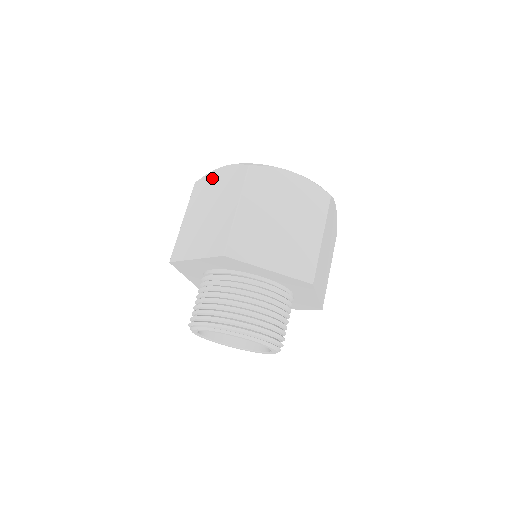
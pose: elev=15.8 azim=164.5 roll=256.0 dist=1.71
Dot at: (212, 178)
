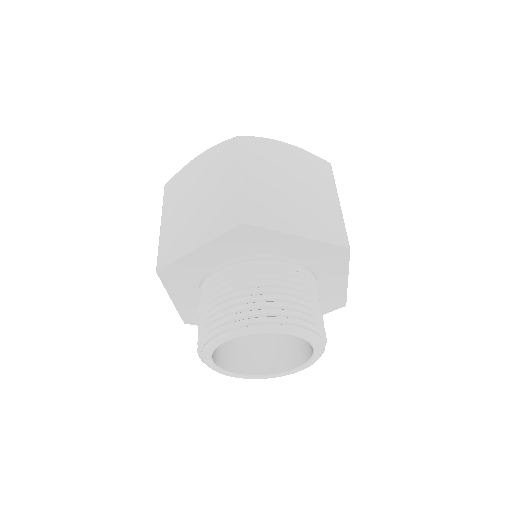
Dot at: (189, 169)
